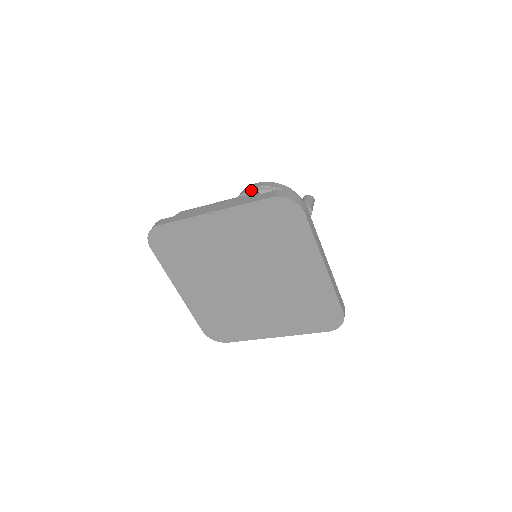
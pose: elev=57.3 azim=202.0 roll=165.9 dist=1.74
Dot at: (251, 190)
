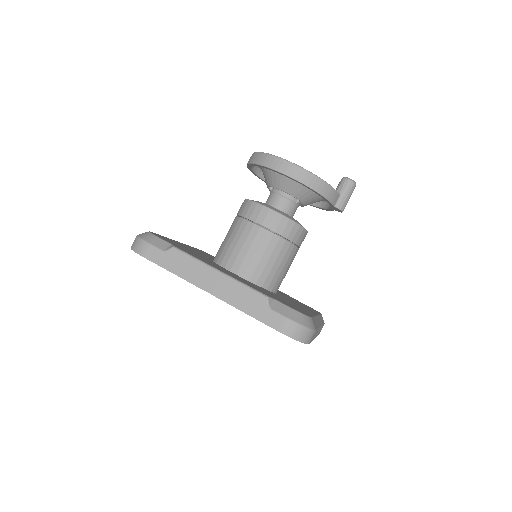
Dot at: (278, 172)
